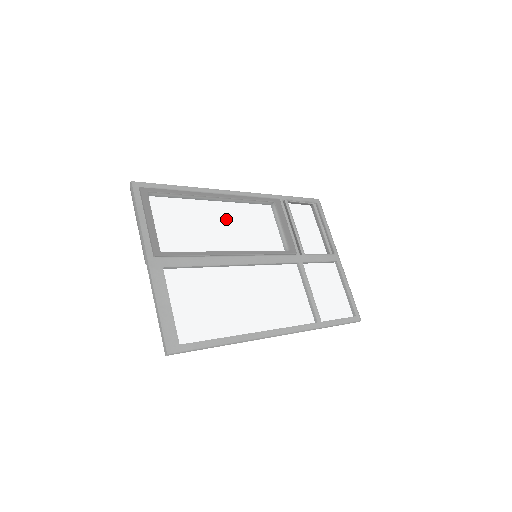
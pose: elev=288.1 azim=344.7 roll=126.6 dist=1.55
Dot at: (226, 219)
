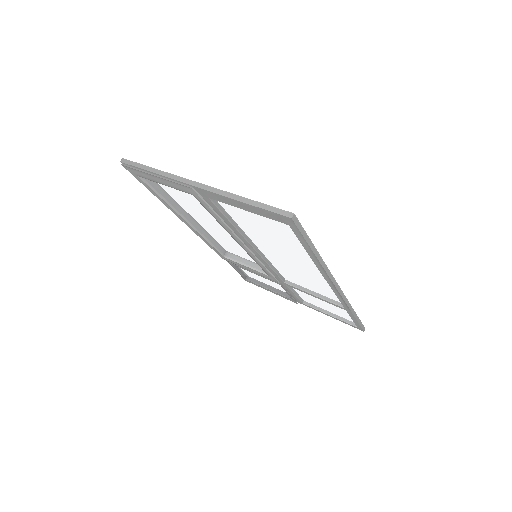
Dot at: (210, 230)
